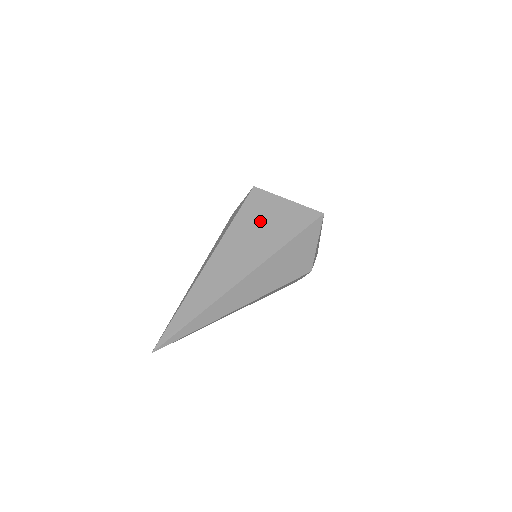
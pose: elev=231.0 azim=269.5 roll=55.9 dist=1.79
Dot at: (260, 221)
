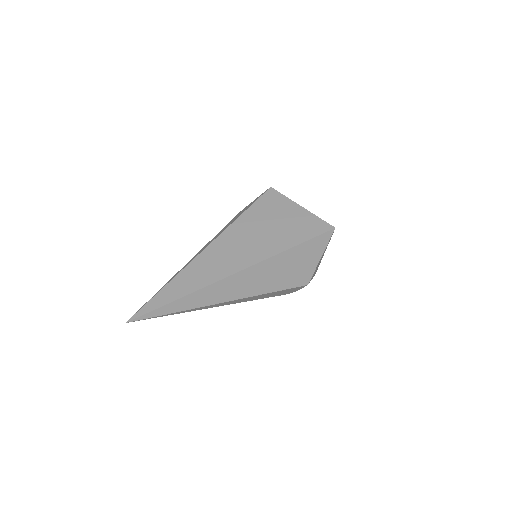
Dot at: (270, 220)
